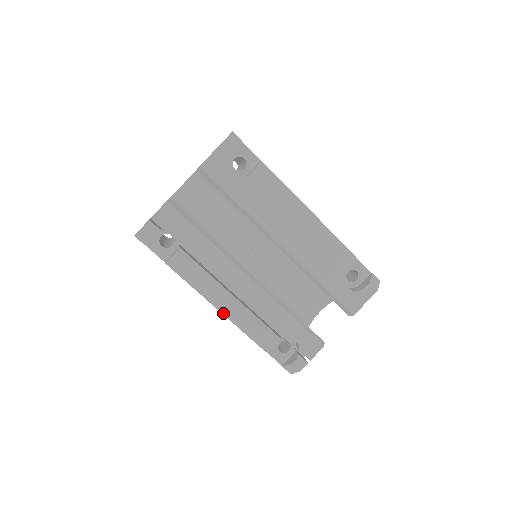
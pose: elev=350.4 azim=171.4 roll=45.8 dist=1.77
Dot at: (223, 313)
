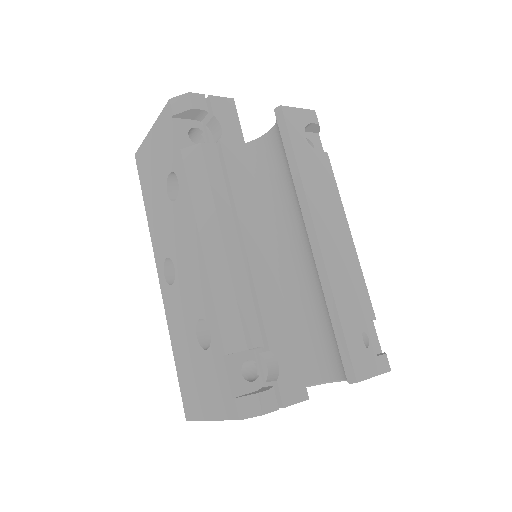
Dot at: (207, 258)
